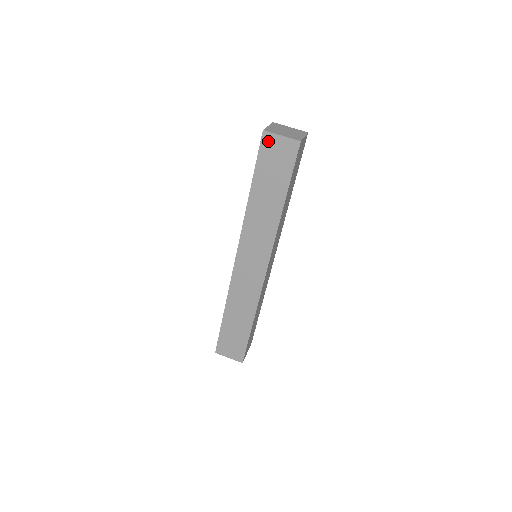
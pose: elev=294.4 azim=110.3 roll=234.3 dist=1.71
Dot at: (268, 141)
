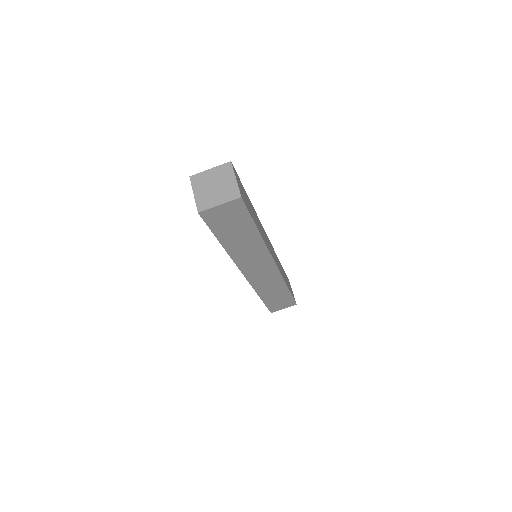
Dot at: (209, 215)
